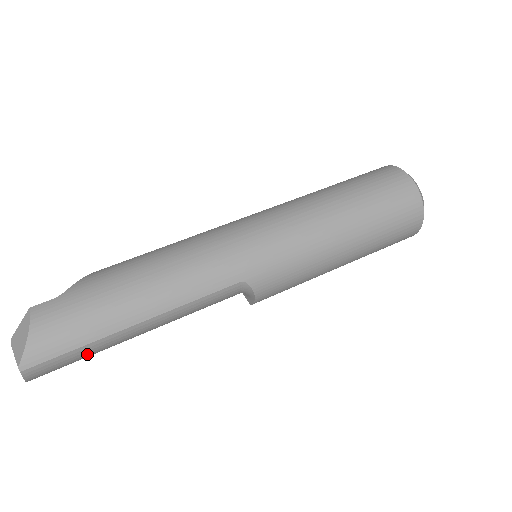
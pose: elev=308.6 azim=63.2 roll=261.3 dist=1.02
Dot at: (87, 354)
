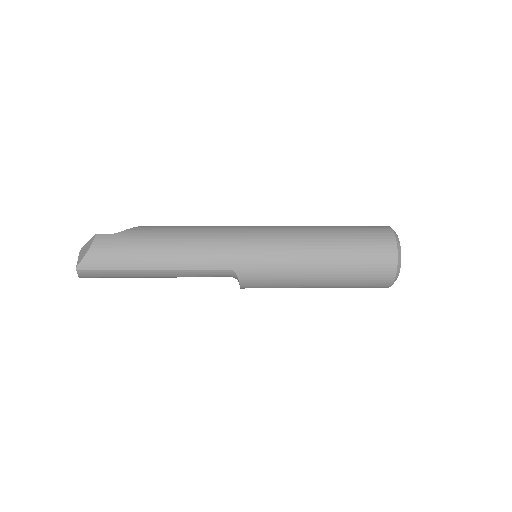
Dot at: (119, 276)
